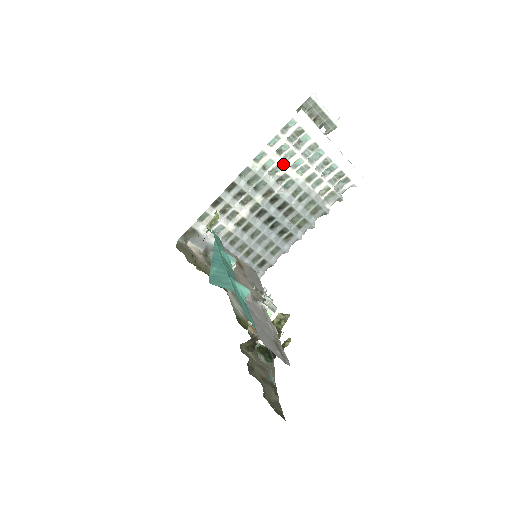
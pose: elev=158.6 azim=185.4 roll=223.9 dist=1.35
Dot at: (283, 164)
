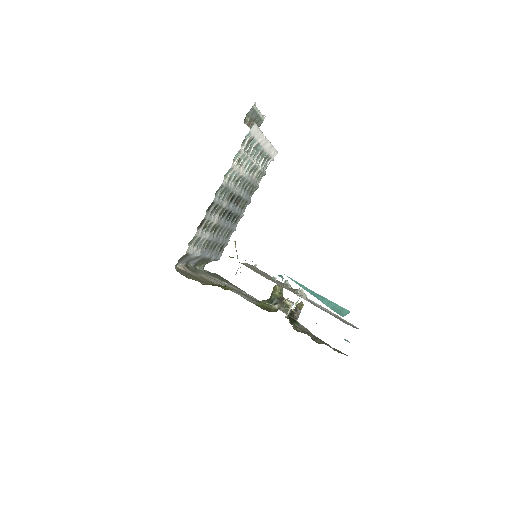
Dot at: (240, 169)
